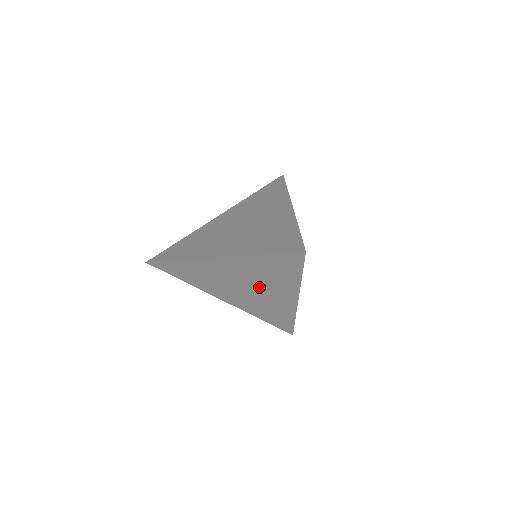
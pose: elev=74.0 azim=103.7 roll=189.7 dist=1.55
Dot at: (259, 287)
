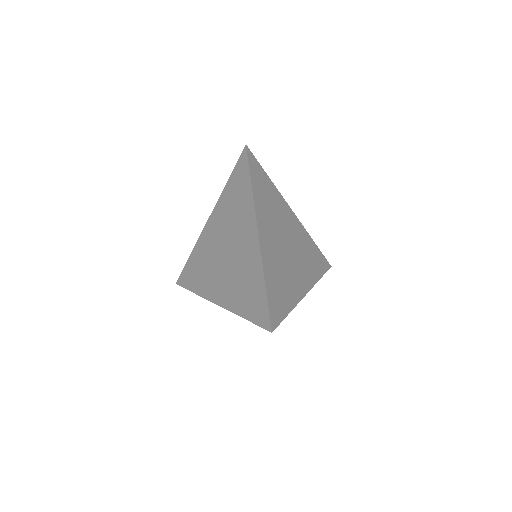
Dot at: occluded
